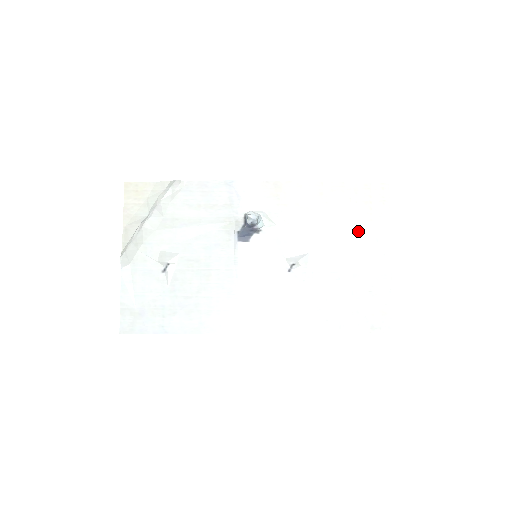
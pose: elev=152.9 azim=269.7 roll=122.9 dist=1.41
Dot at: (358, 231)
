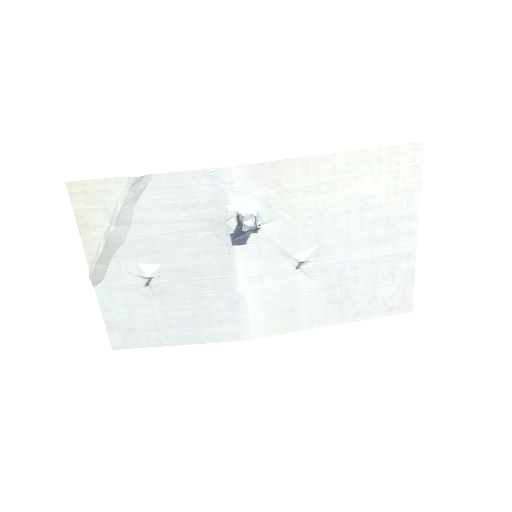
Dot at: (380, 210)
